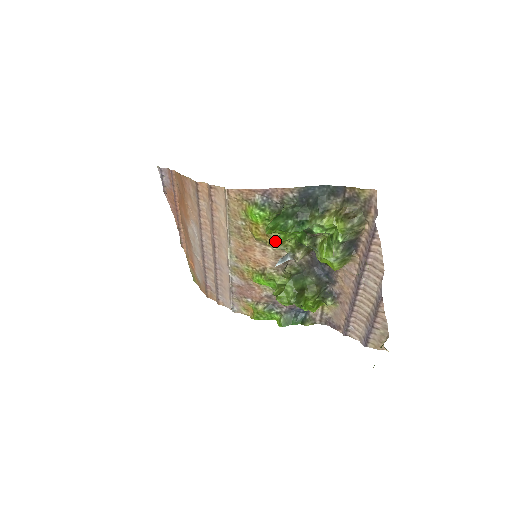
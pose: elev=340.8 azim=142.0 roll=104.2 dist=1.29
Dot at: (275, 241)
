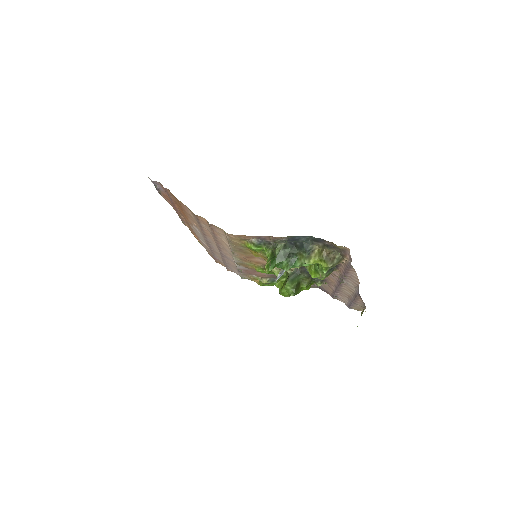
Dot at: occluded
